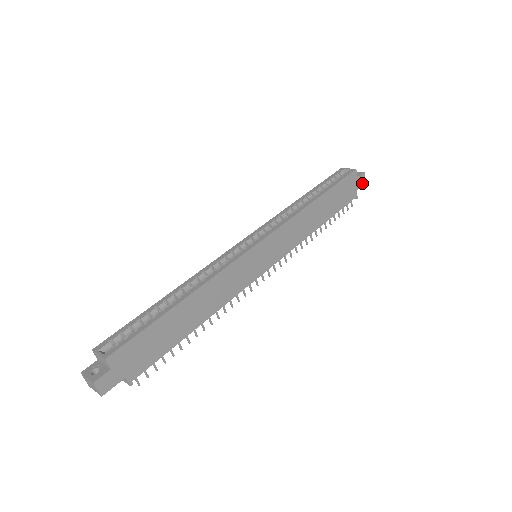
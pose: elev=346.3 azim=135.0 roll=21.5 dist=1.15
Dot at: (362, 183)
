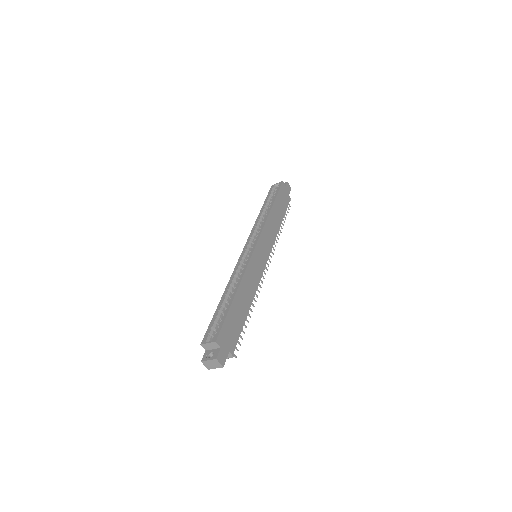
Dot at: (289, 189)
